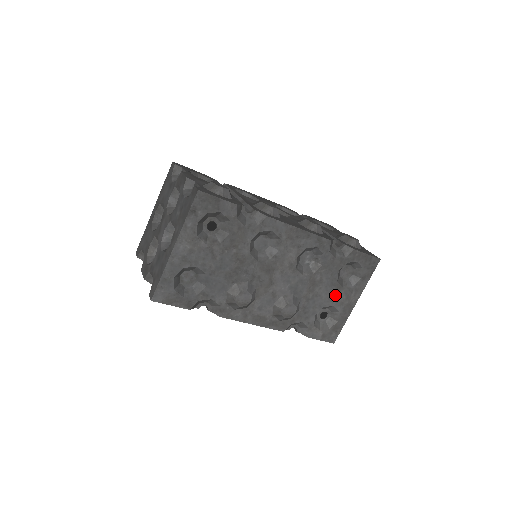
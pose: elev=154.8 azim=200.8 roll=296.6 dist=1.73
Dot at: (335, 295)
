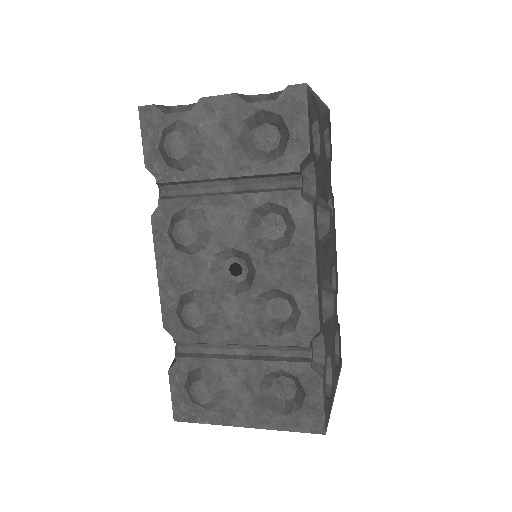
Dot at: (333, 355)
